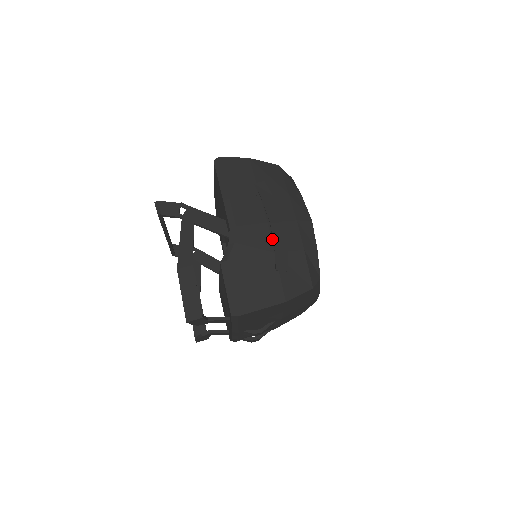
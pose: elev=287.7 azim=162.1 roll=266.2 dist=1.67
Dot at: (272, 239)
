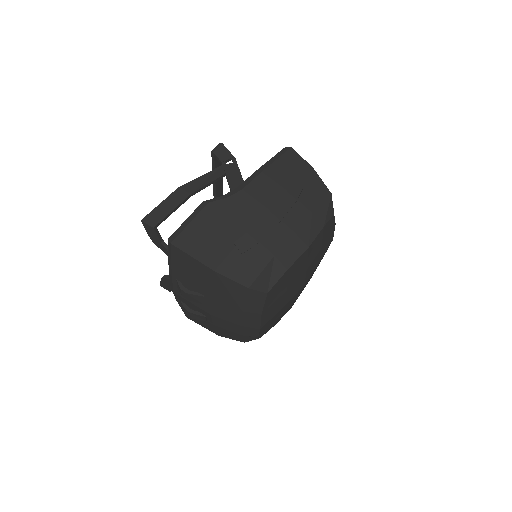
Dot at: (258, 222)
